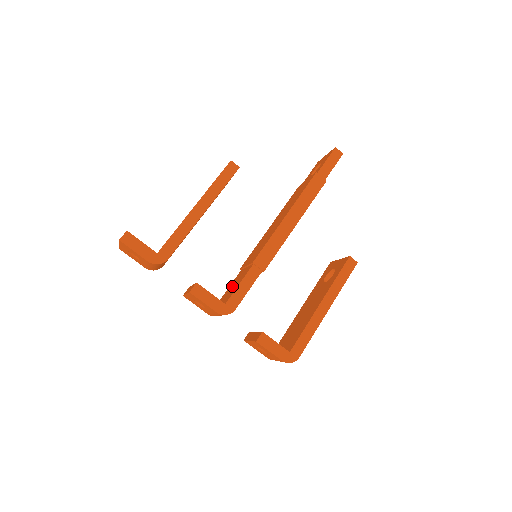
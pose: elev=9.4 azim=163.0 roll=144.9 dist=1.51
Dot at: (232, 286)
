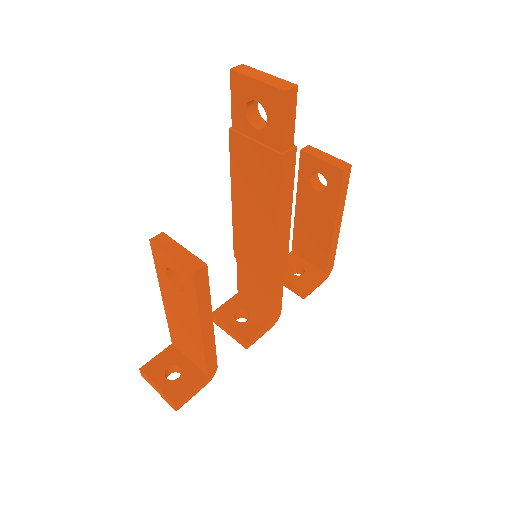
Dot at: (251, 286)
